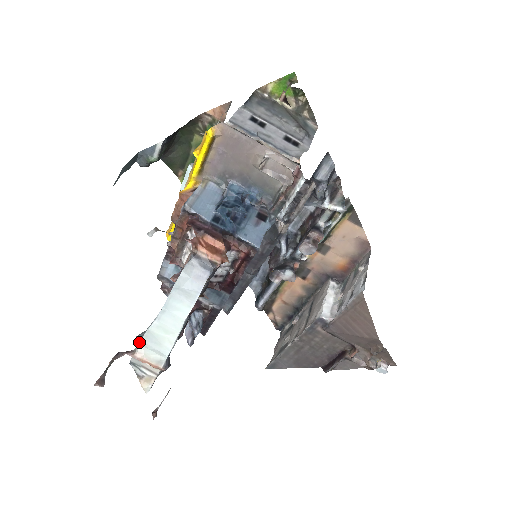
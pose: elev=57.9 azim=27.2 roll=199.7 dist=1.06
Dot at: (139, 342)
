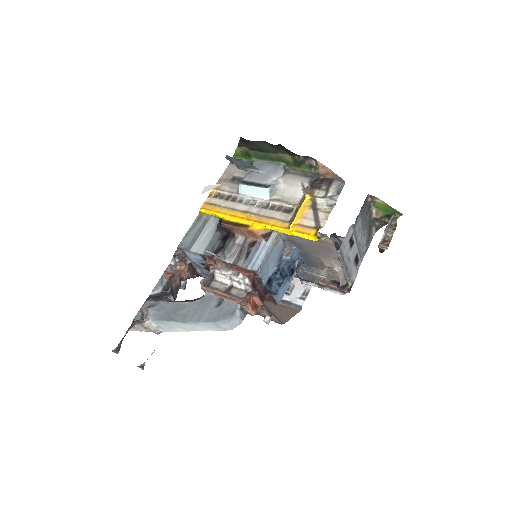
Dot at: (153, 320)
